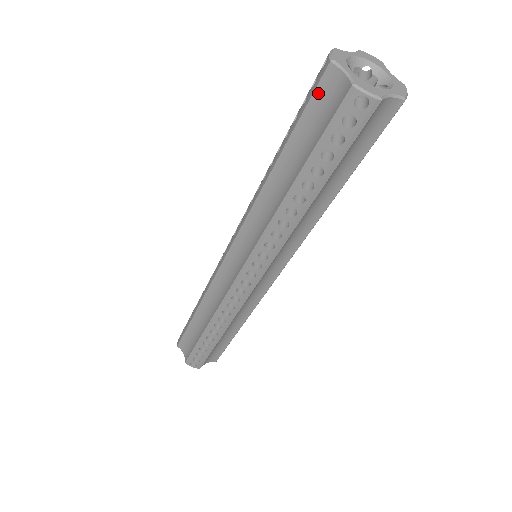
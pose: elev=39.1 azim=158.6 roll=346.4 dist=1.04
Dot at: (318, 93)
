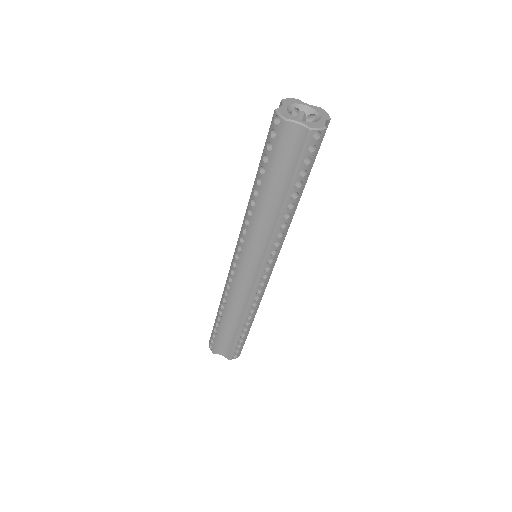
Dot at: (282, 141)
